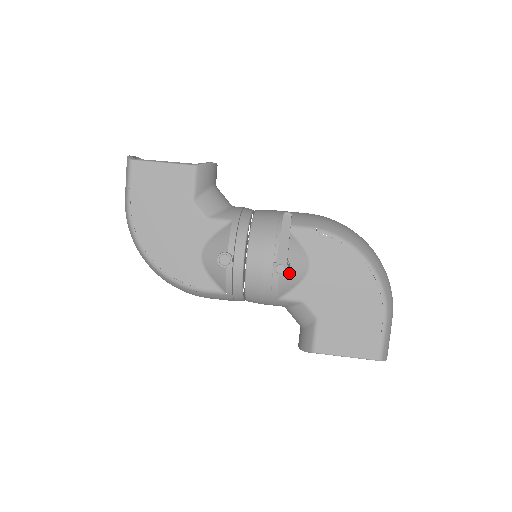
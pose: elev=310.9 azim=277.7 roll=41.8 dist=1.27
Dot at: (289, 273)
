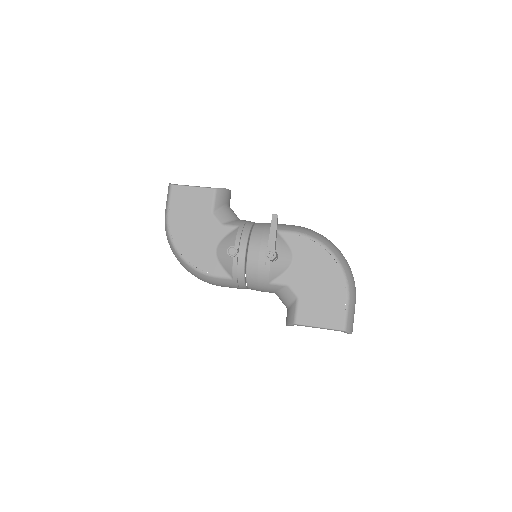
Dot at: (278, 262)
